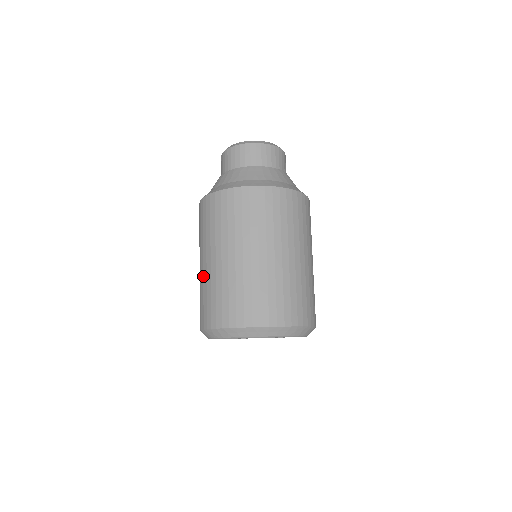
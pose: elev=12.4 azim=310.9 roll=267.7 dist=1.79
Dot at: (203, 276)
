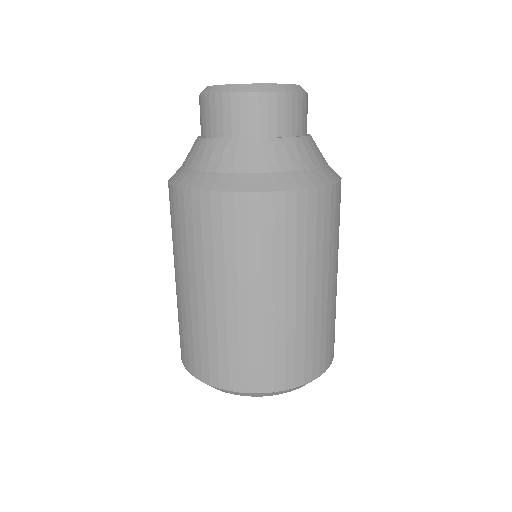
Dot at: (216, 318)
